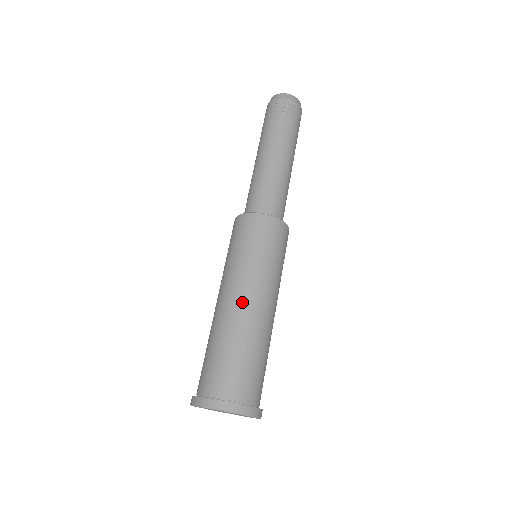
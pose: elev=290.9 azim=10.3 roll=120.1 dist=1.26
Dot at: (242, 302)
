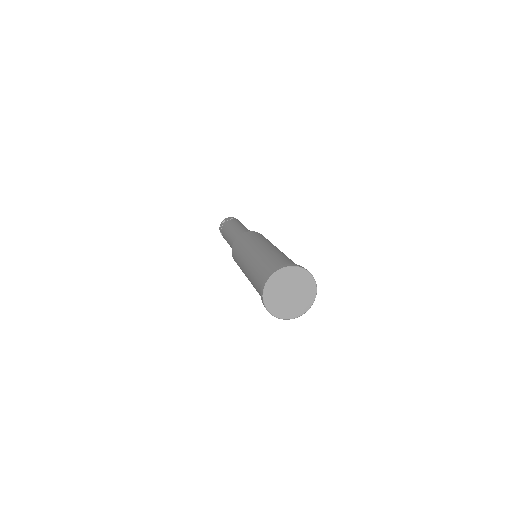
Dot at: (254, 252)
